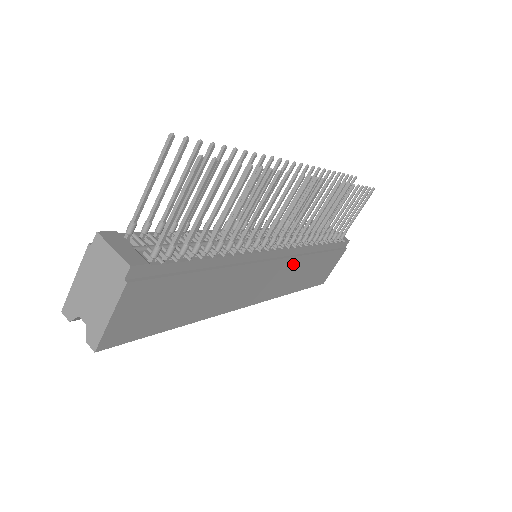
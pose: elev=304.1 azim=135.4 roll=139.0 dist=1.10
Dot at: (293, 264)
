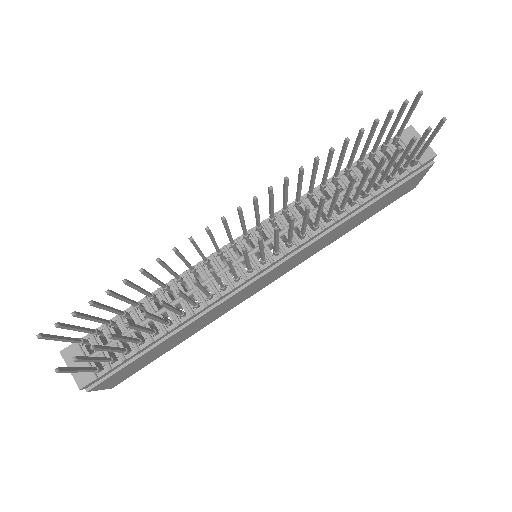
Dot at: (310, 247)
